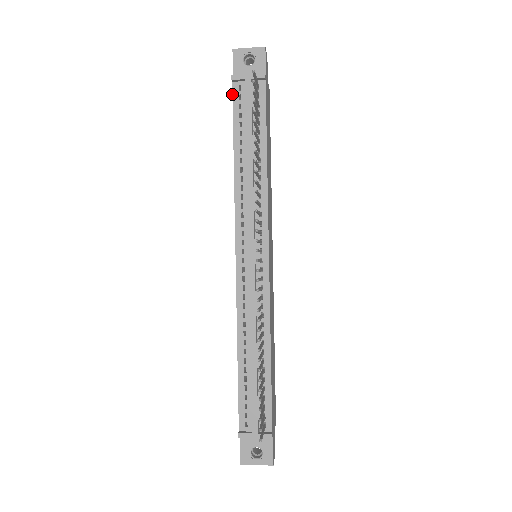
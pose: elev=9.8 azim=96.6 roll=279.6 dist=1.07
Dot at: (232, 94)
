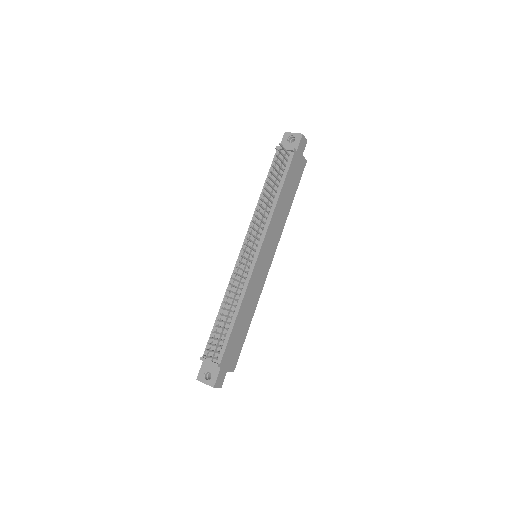
Dot at: (274, 156)
